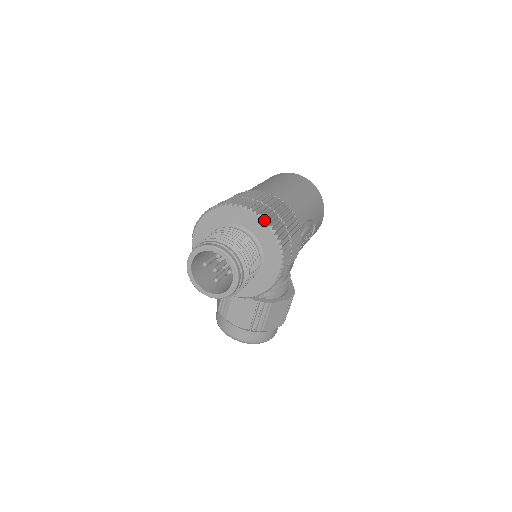
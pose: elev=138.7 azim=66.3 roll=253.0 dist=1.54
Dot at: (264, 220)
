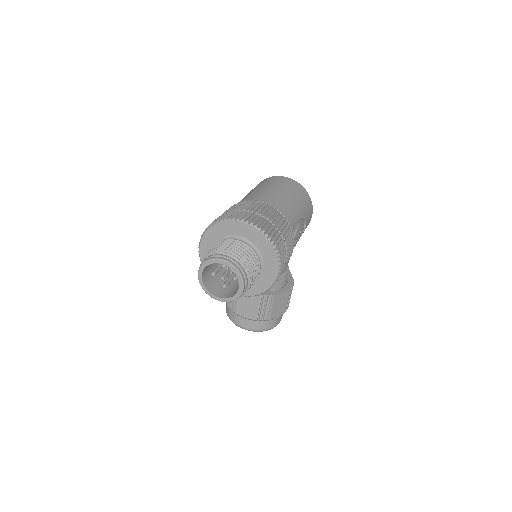
Dot at: (260, 230)
